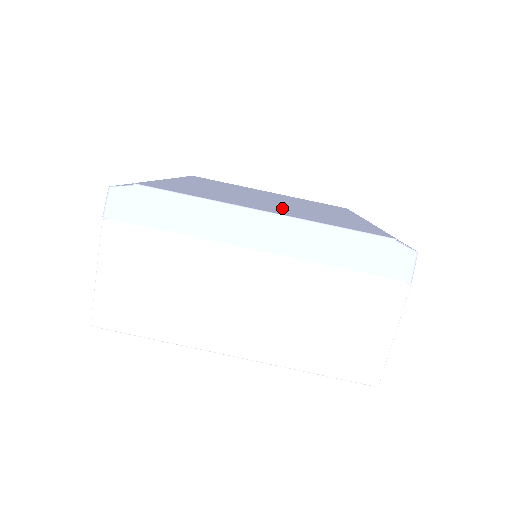
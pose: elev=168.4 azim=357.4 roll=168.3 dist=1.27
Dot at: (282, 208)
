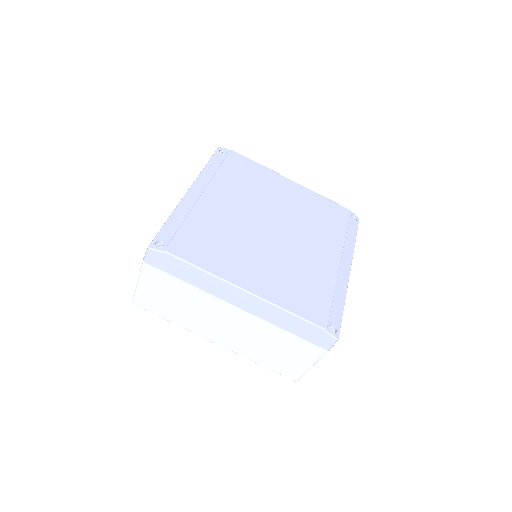
Dot at: (269, 266)
